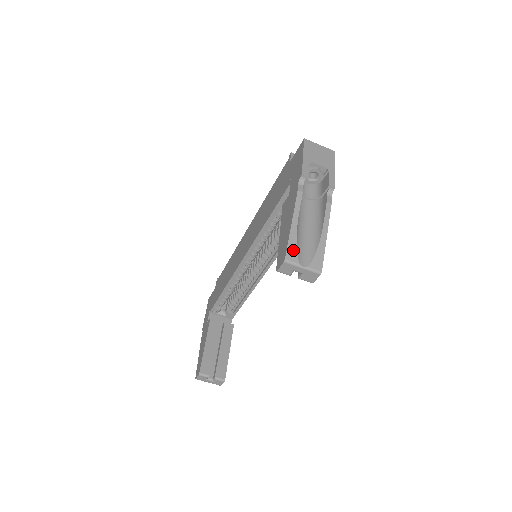
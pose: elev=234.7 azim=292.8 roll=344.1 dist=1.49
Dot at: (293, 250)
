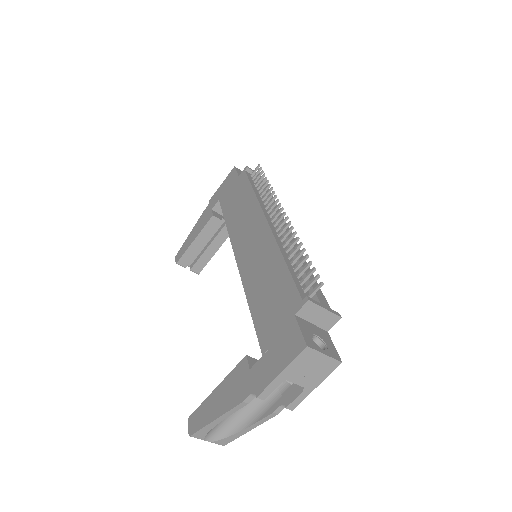
Dot at: (203, 433)
